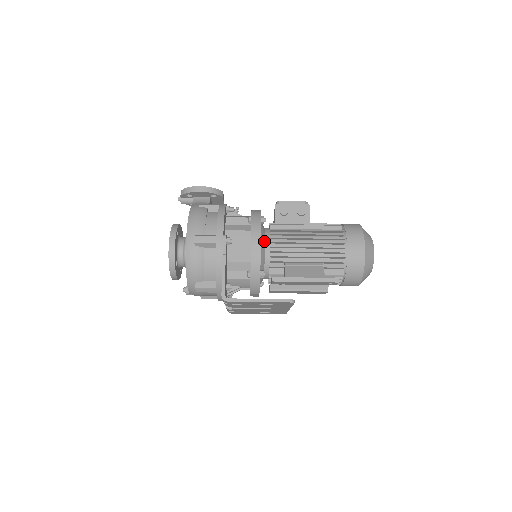
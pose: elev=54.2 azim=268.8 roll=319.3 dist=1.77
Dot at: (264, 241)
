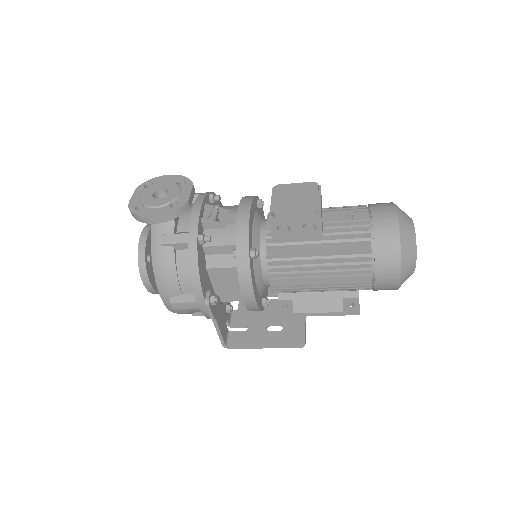
Dot at: (261, 273)
